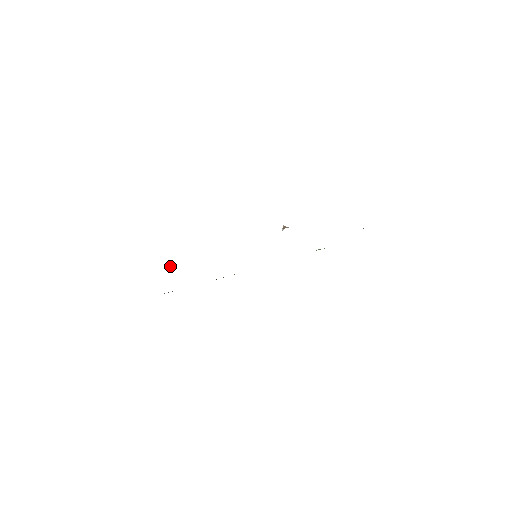
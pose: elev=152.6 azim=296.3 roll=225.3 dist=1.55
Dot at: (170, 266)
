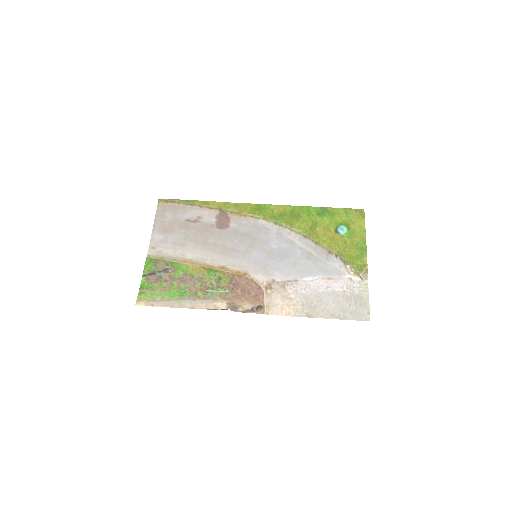
Dot at: (170, 272)
